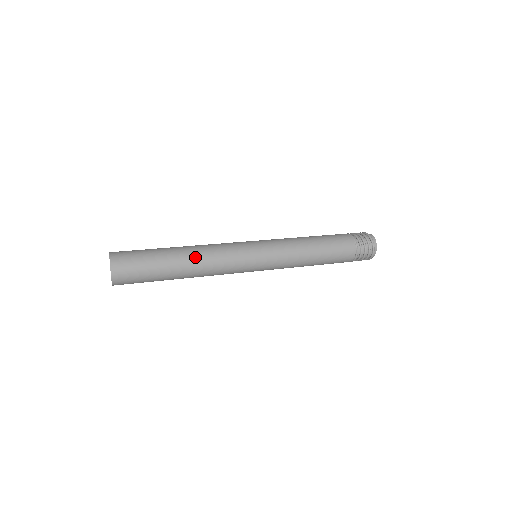
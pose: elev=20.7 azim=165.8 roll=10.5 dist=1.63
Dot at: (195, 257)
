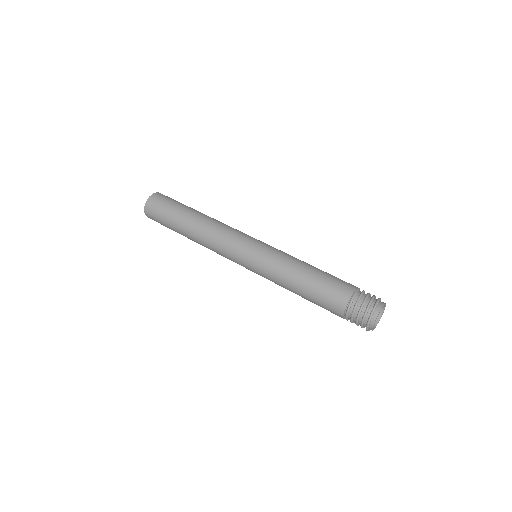
Dot at: (204, 221)
